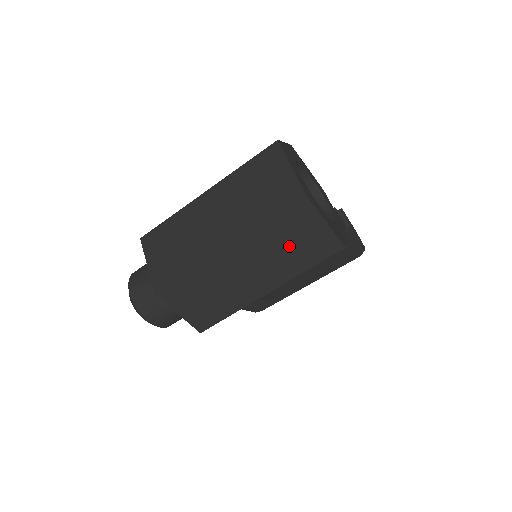
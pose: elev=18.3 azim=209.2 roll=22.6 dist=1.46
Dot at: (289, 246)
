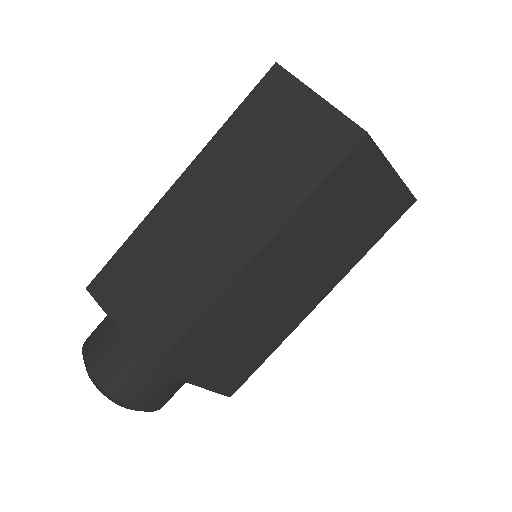
Dot at: (344, 223)
